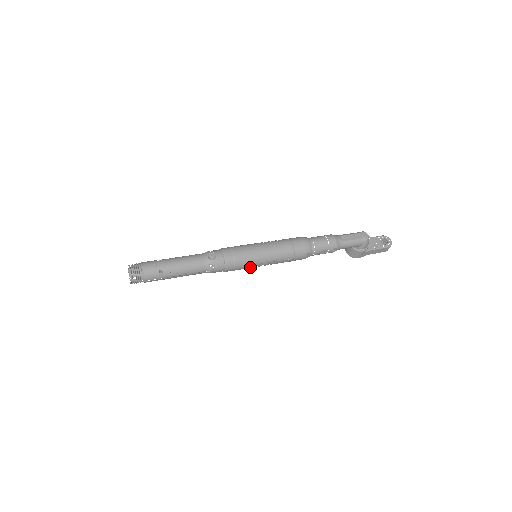
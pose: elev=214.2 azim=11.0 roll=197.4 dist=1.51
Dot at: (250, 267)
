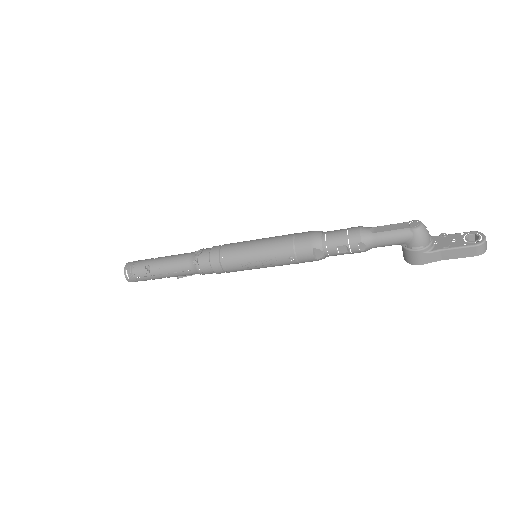
Dot at: (242, 267)
